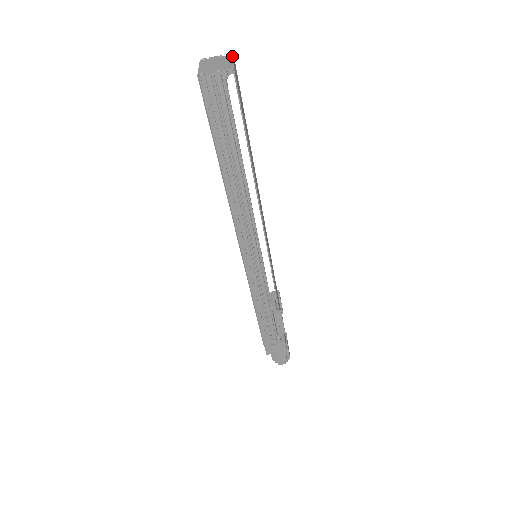
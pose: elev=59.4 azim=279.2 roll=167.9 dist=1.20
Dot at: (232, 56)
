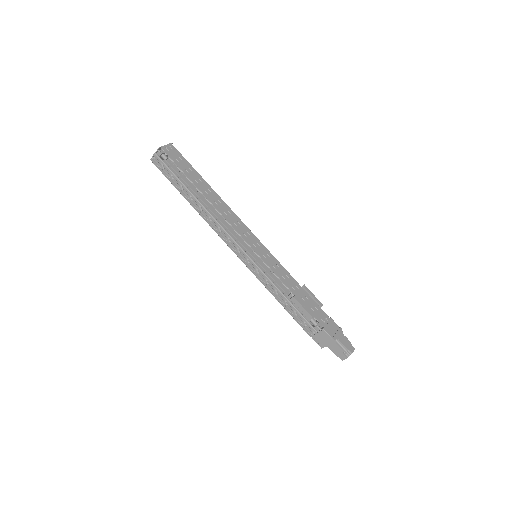
Dot at: (170, 144)
